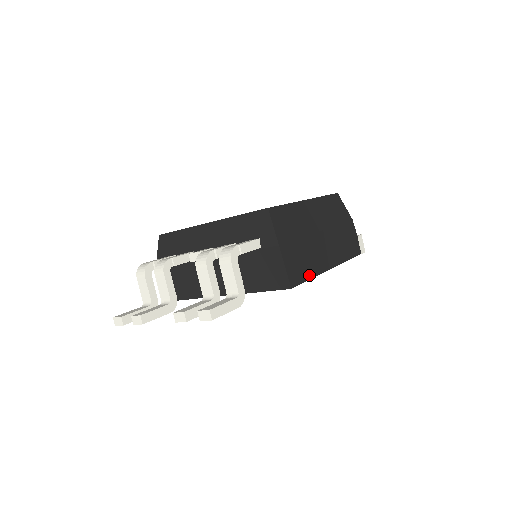
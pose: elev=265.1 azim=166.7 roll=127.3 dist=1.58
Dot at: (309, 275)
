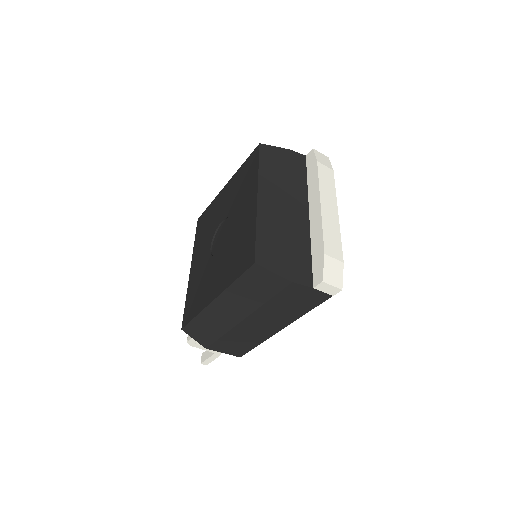
Dot at: (254, 345)
